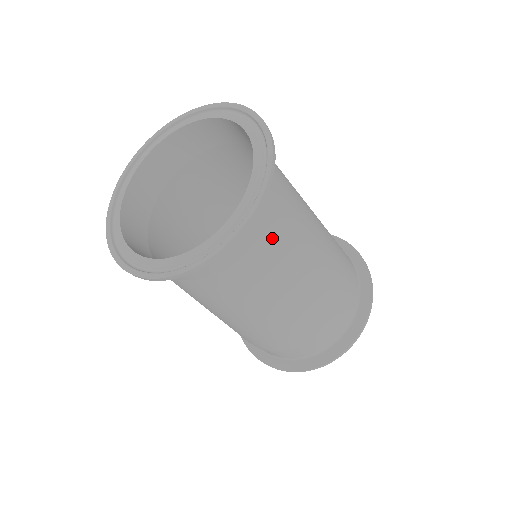
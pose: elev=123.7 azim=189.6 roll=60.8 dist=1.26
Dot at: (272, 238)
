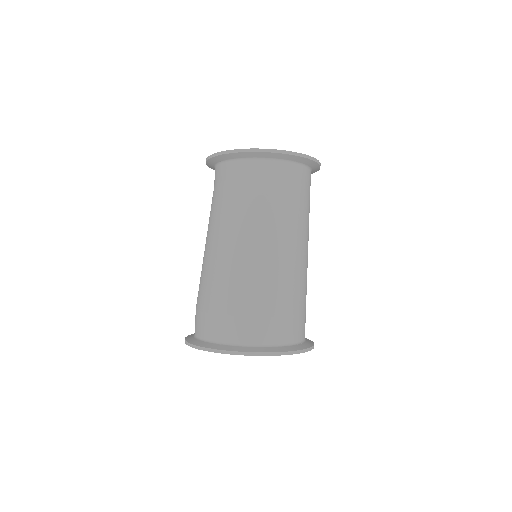
Dot at: (286, 191)
